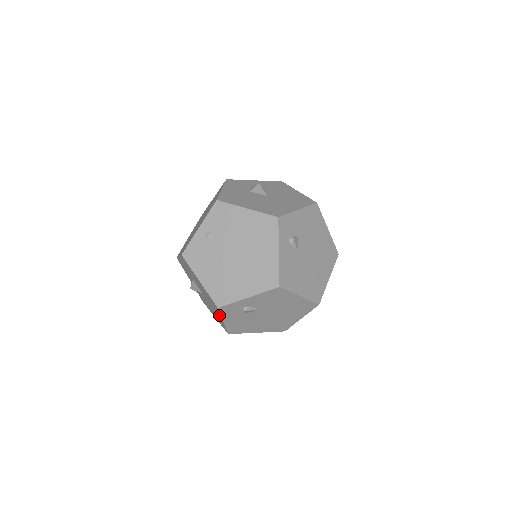
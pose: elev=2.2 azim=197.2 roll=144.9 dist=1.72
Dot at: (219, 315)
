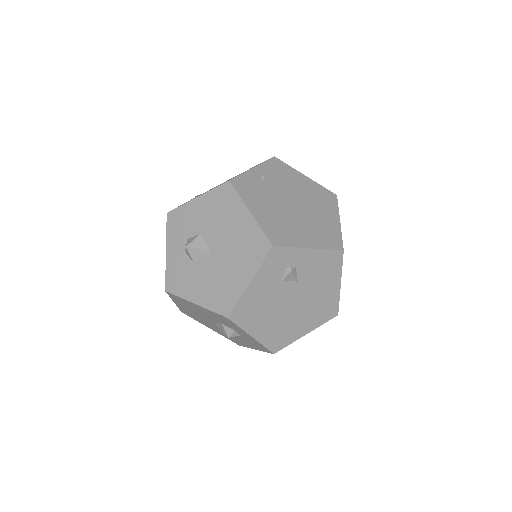
Dot at: (249, 271)
